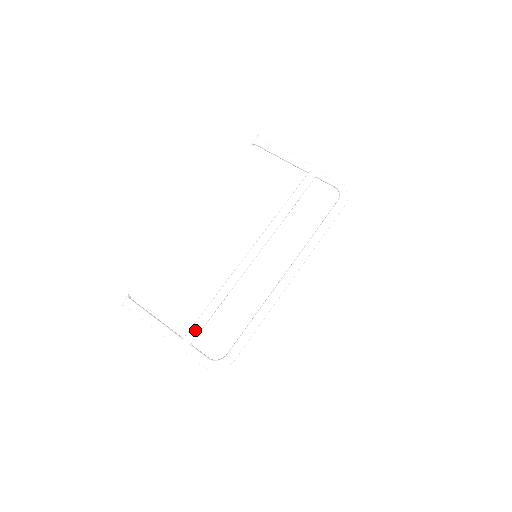
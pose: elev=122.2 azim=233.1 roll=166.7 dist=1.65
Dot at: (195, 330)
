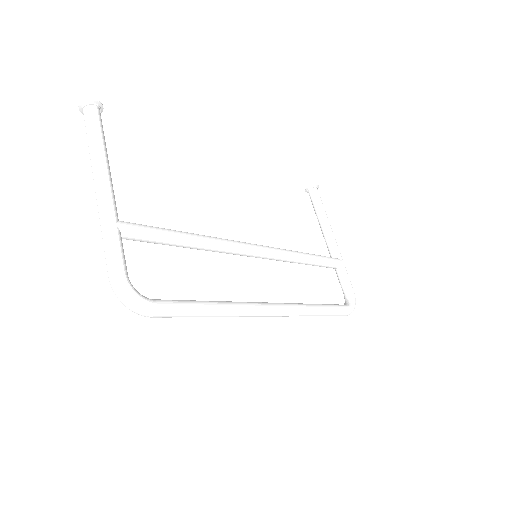
Dot at: (144, 231)
